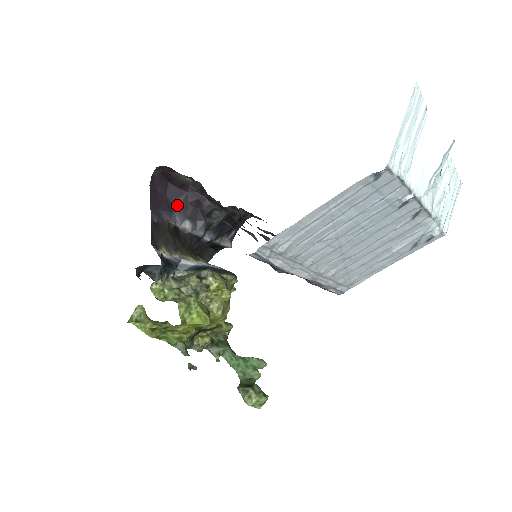
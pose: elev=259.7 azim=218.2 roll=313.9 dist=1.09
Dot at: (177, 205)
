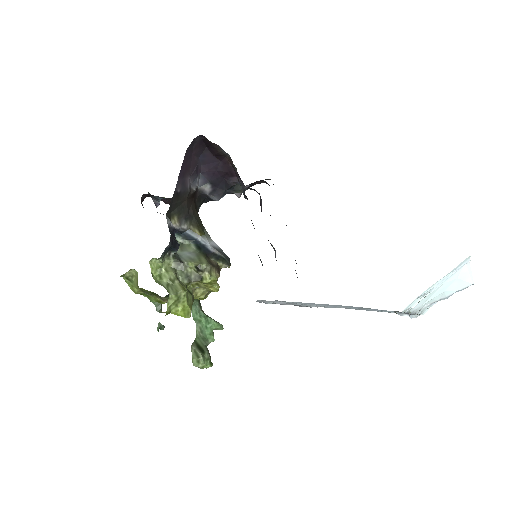
Dot at: (205, 169)
